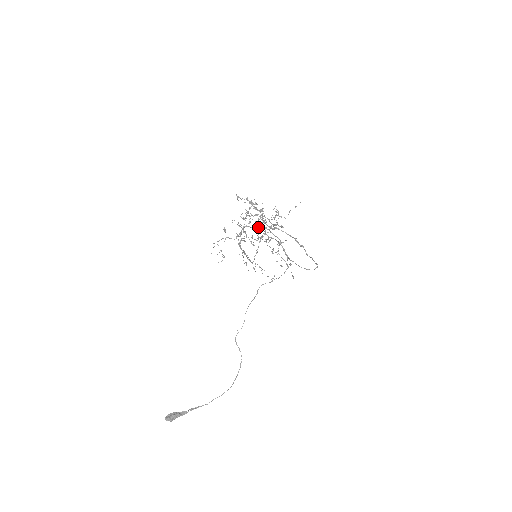
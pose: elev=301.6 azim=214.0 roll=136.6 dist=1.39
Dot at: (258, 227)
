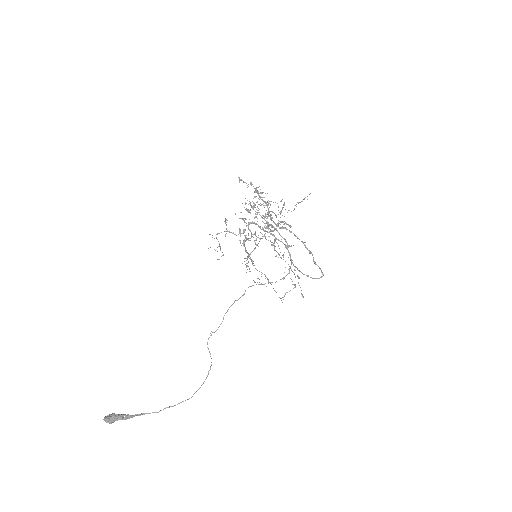
Dot at: (262, 221)
